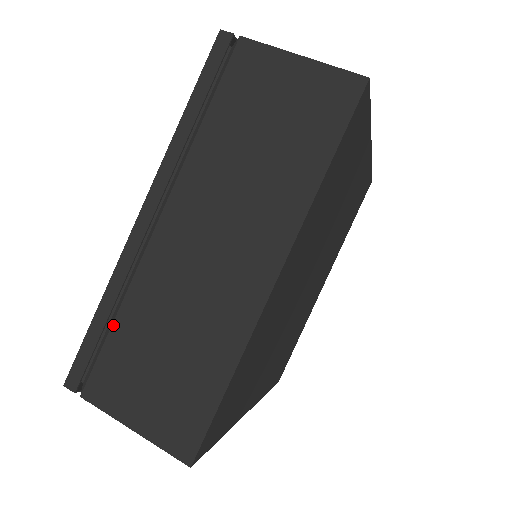
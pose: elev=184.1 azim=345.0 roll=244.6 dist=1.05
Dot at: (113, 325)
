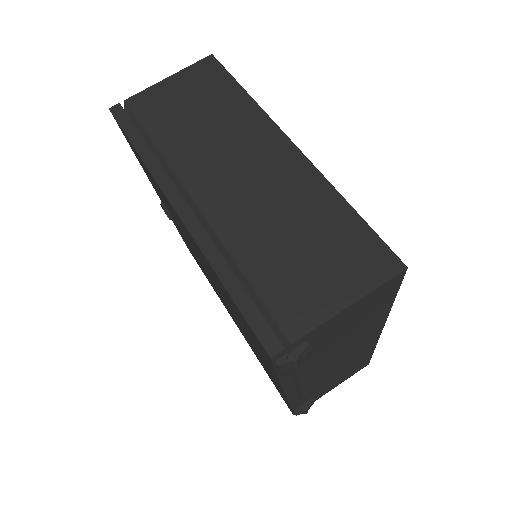
Dot at: (247, 277)
